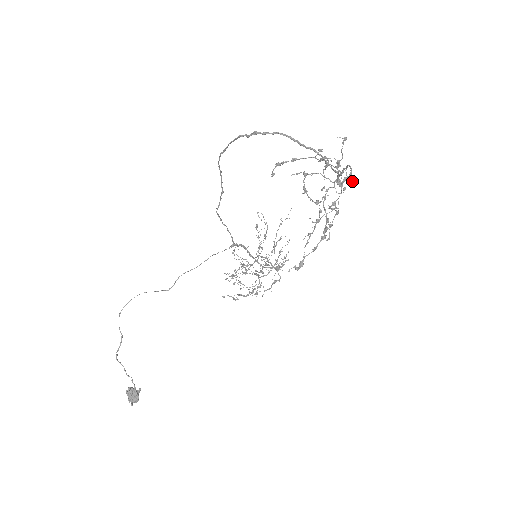
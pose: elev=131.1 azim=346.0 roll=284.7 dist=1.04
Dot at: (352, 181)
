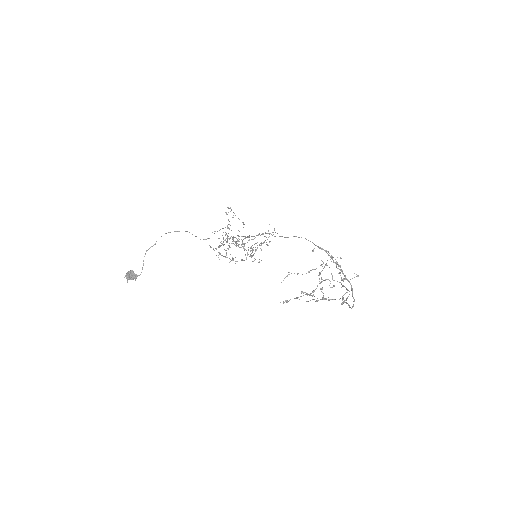
Dot at: occluded
